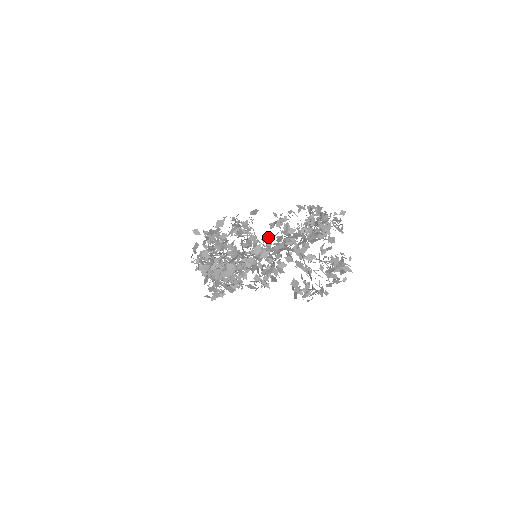
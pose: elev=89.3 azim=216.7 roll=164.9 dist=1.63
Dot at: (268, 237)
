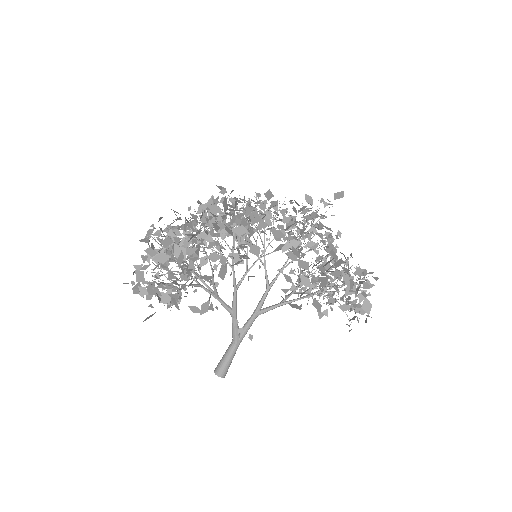
Dot at: occluded
